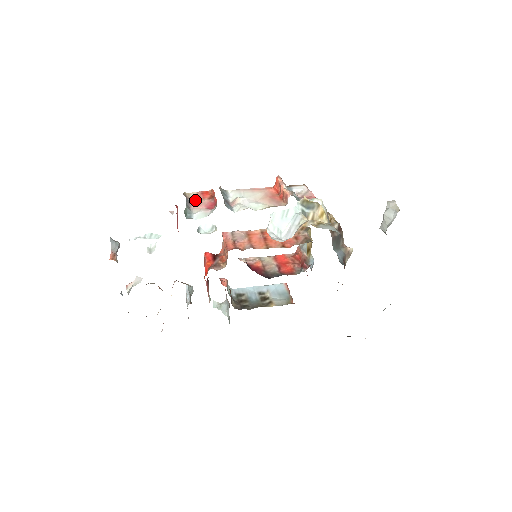
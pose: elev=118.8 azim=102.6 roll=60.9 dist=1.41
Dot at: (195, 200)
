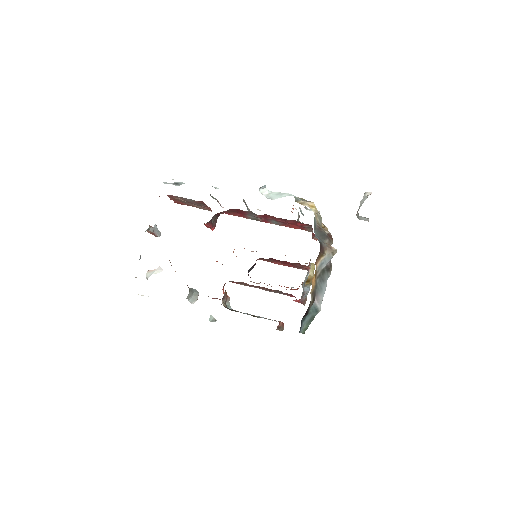
Dot at: occluded
